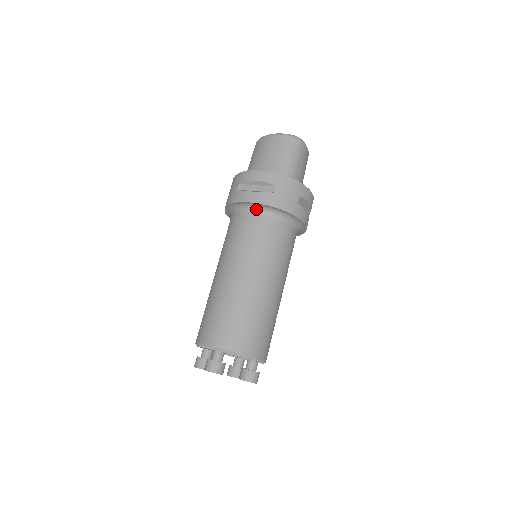
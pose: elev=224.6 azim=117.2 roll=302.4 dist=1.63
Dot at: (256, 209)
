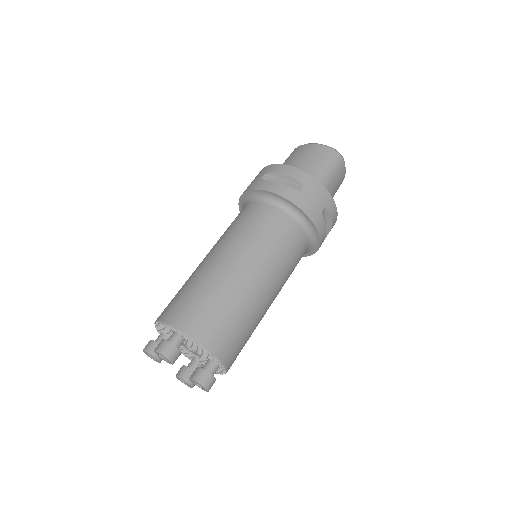
Dot at: (275, 202)
